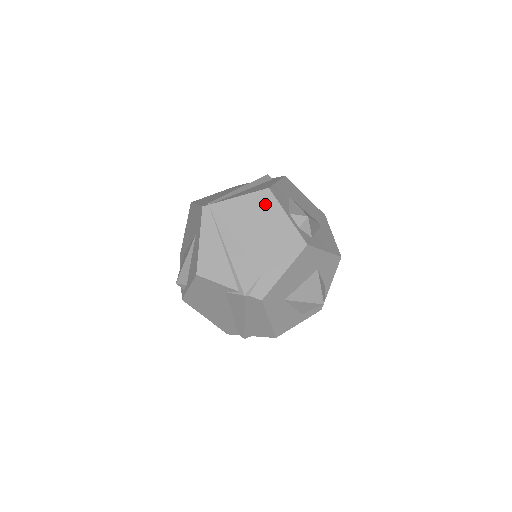
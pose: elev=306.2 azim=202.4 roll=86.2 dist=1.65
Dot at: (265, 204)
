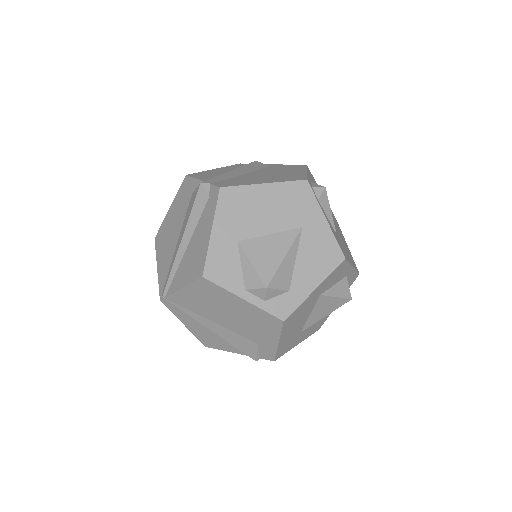
Dot at: (212, 292)
